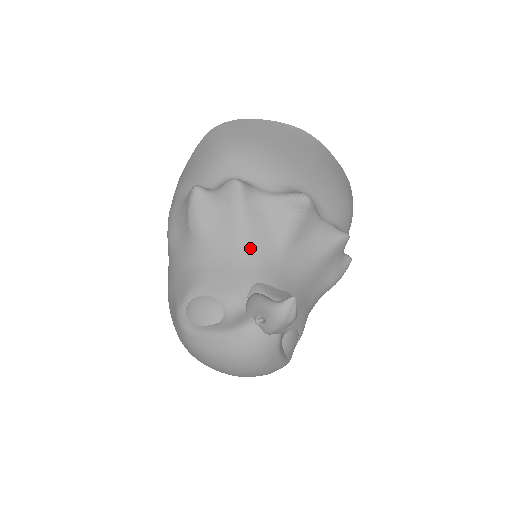
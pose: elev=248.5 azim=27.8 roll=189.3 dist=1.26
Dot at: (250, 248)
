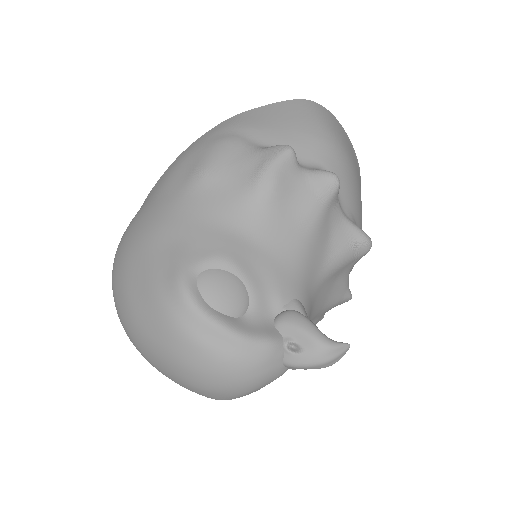
Dot at: (305, 256)
